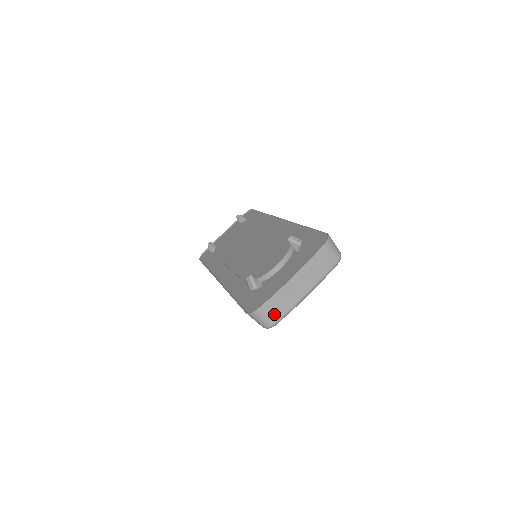
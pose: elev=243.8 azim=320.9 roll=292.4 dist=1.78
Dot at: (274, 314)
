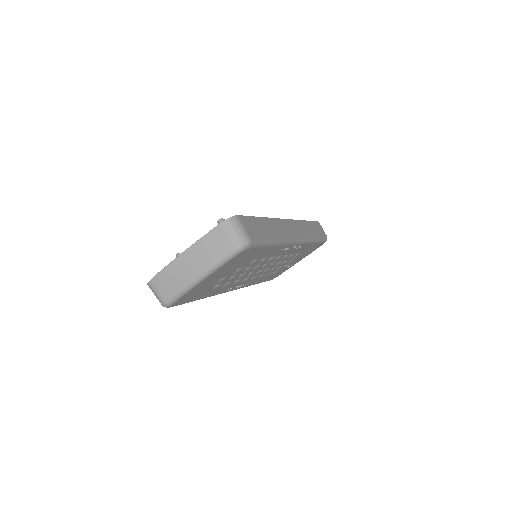
Dot at: (164, 290)
